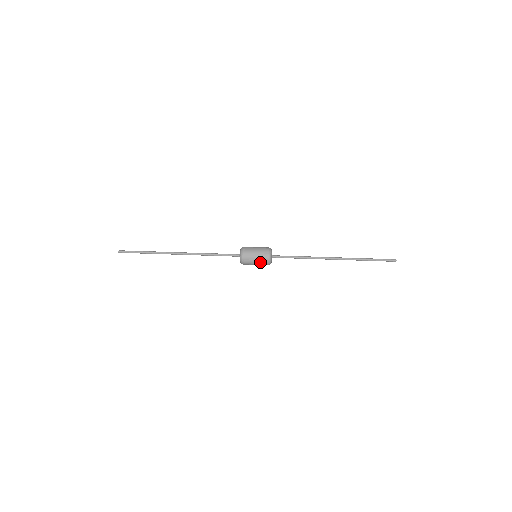
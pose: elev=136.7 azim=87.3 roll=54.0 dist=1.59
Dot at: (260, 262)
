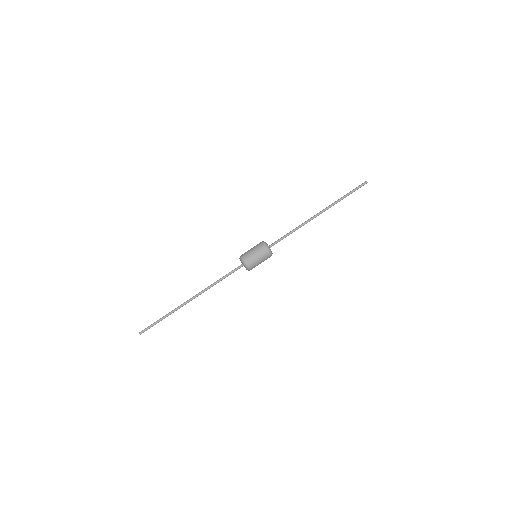
Dot at: (264, 259)
